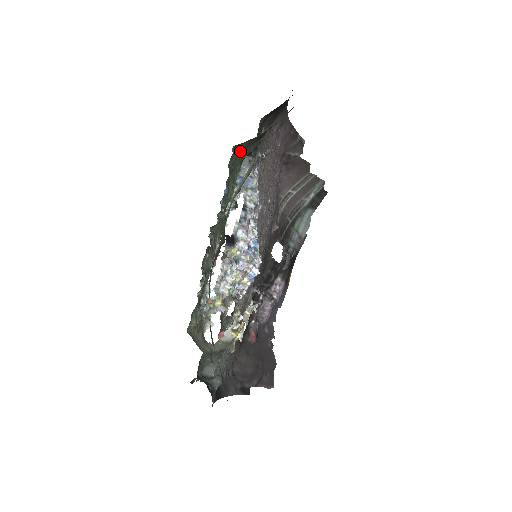
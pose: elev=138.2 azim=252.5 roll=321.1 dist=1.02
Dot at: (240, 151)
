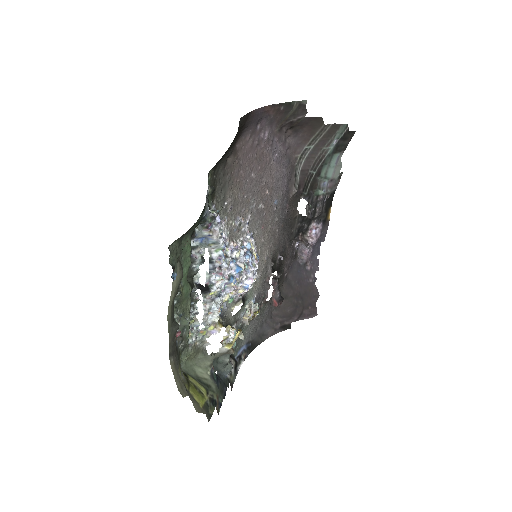
Dot at: (181, 238)
